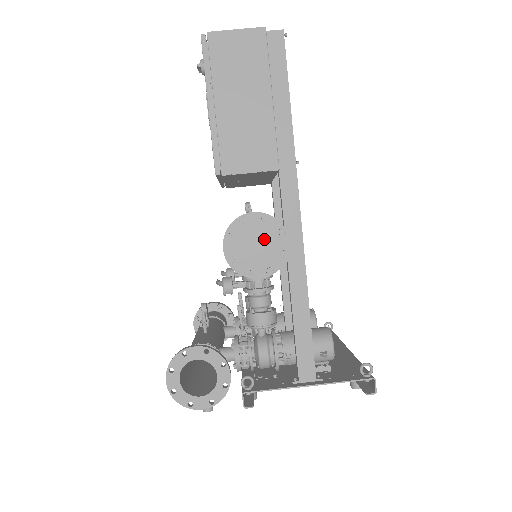
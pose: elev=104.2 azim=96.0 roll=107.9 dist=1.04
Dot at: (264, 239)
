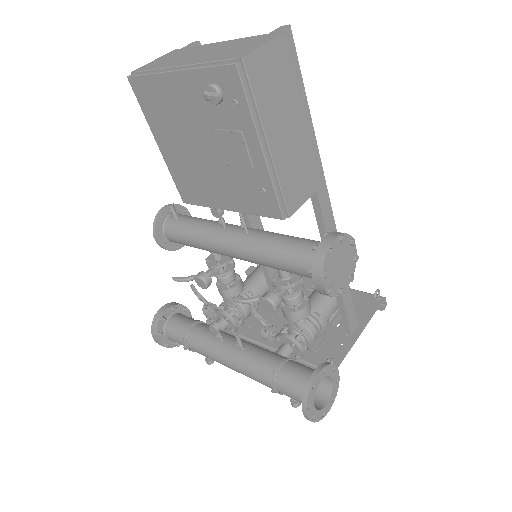
Dot at: (344, 256)
